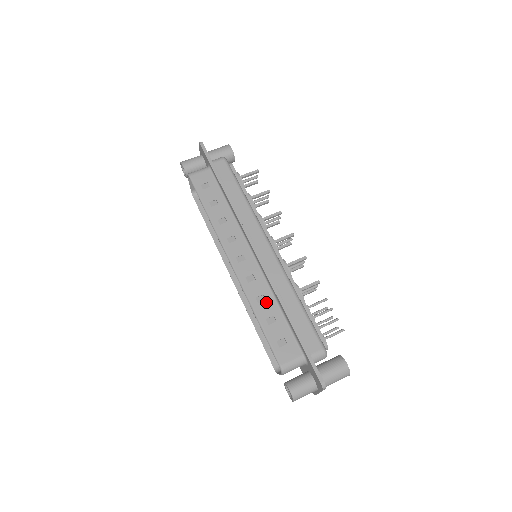
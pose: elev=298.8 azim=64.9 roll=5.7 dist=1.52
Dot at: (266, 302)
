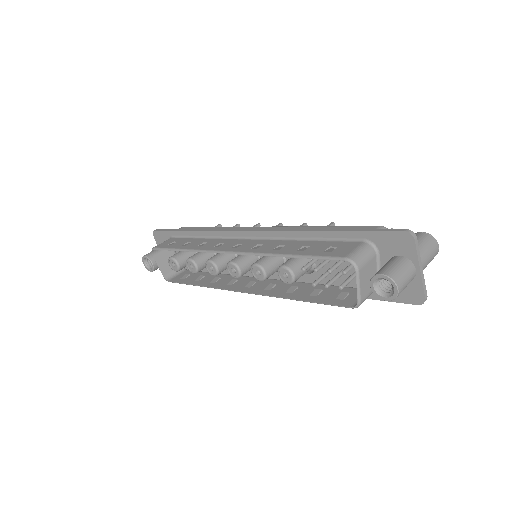
Dot at: (287, 245)
